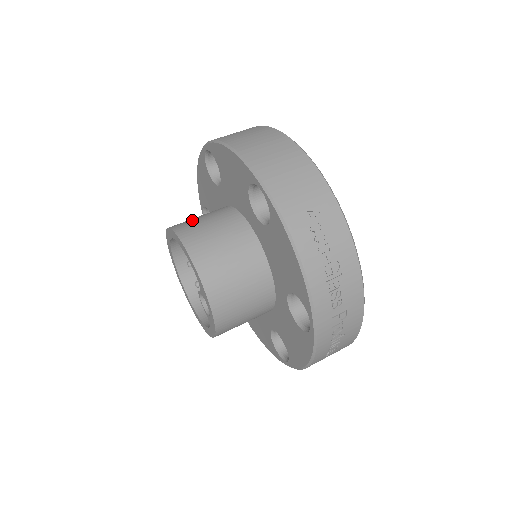
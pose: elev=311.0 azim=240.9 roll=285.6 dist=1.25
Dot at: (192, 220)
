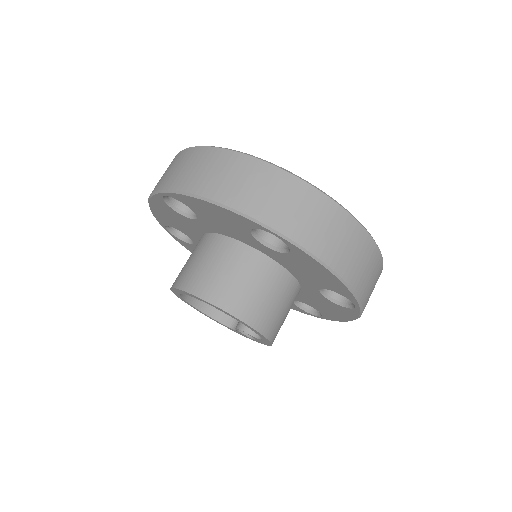
Dot at: (252, 298)
